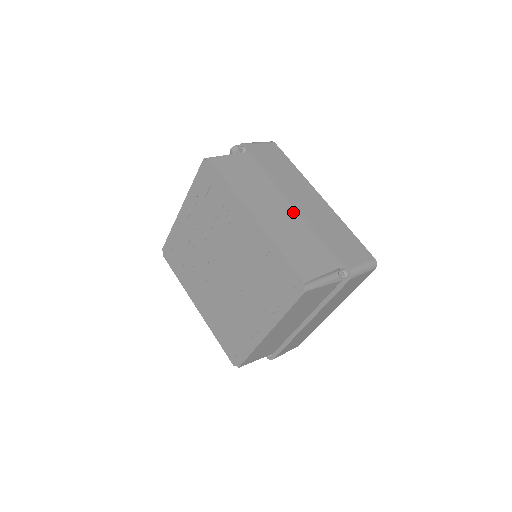
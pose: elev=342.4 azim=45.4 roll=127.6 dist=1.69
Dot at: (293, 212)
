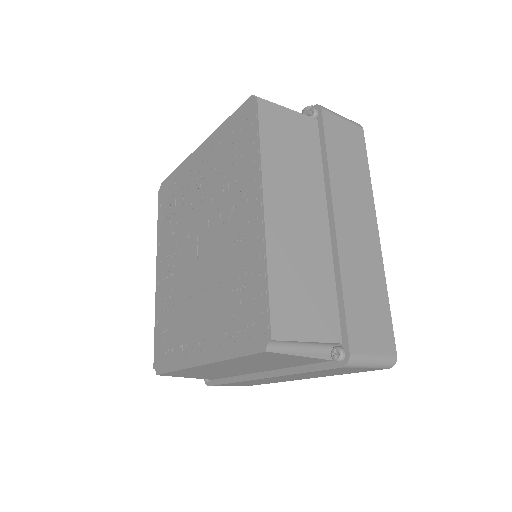
Dot at: (325, 231)
